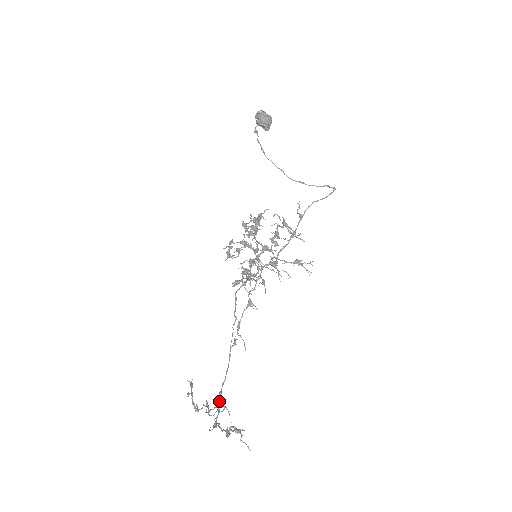
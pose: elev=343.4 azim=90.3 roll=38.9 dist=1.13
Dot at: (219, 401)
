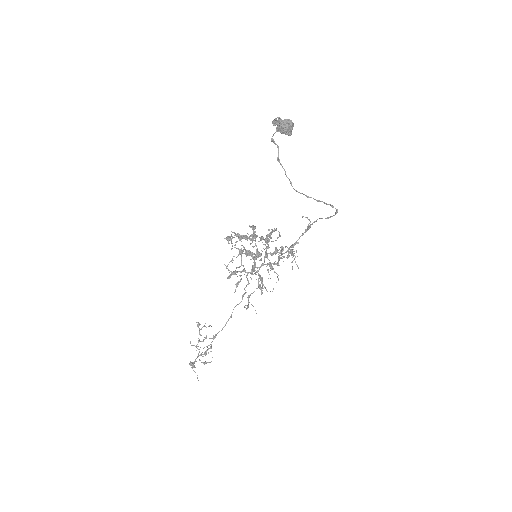
Dot at: (212, 341)
